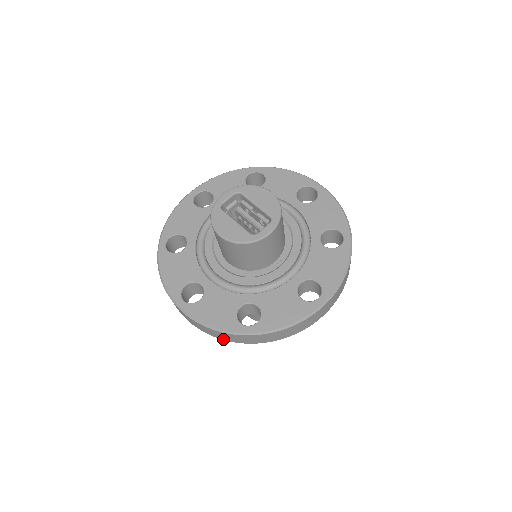
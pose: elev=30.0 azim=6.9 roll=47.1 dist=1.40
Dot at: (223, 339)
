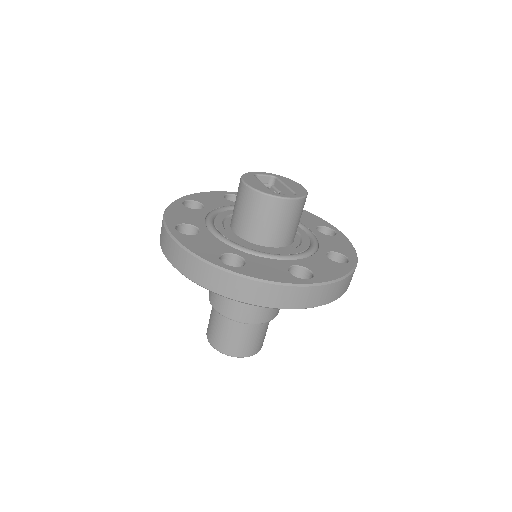
Dot at: (192, 278)
